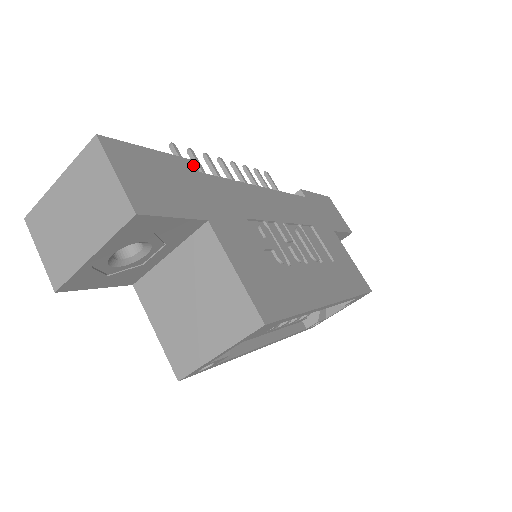
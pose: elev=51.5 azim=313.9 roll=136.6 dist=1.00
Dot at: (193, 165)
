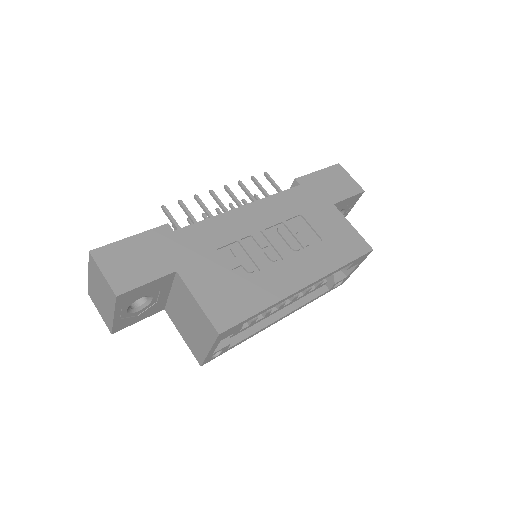
Dot at: (168, 228)
